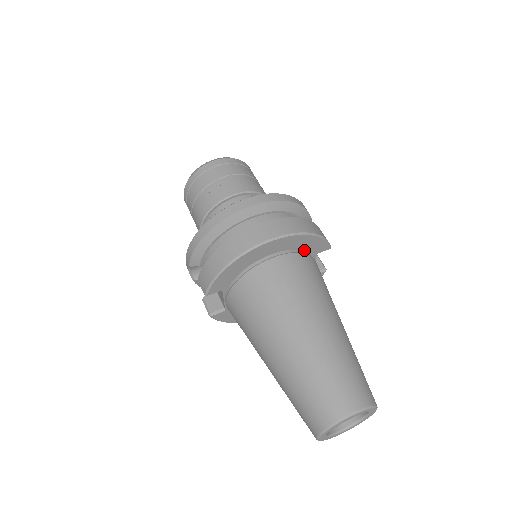
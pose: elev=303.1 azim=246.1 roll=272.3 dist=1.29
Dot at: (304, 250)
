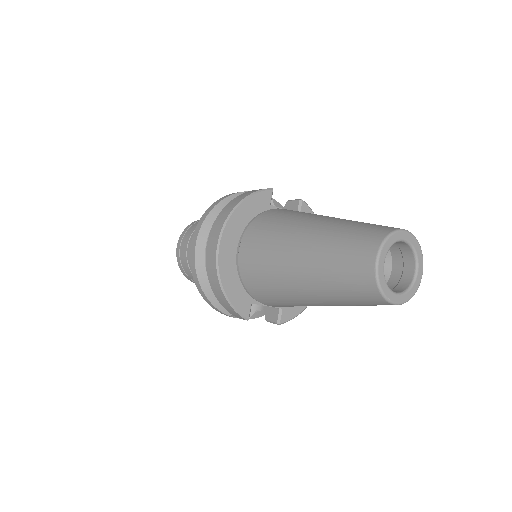
Dot at: (255, 216)
